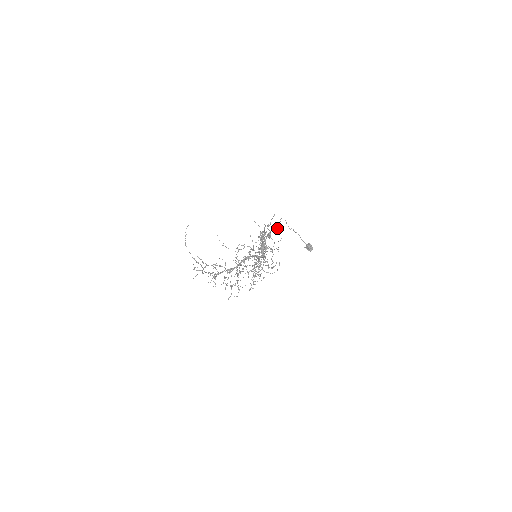
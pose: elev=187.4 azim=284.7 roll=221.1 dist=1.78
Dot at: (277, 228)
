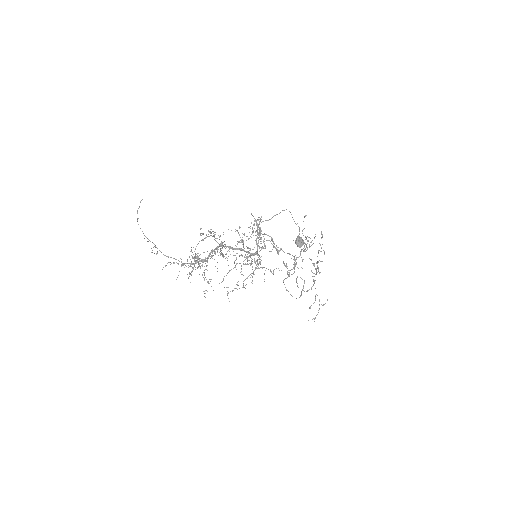
Dot at: (269, 219)
